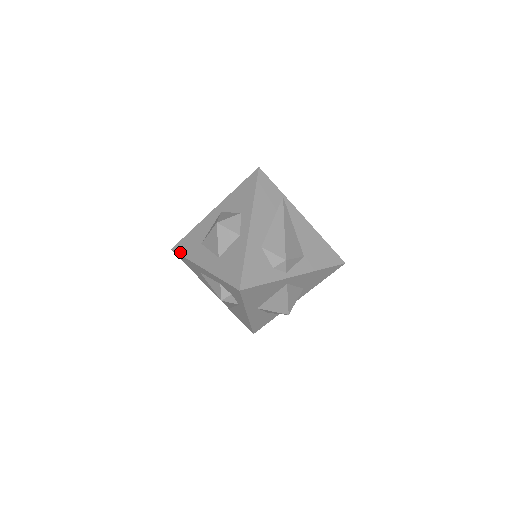
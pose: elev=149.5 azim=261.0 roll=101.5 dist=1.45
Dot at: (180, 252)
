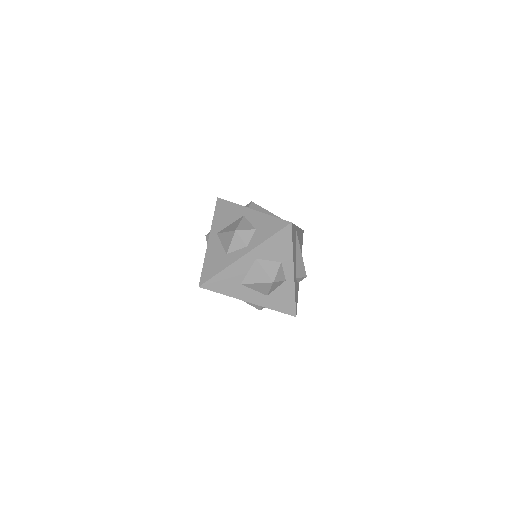
Dot at: (215, 290)
